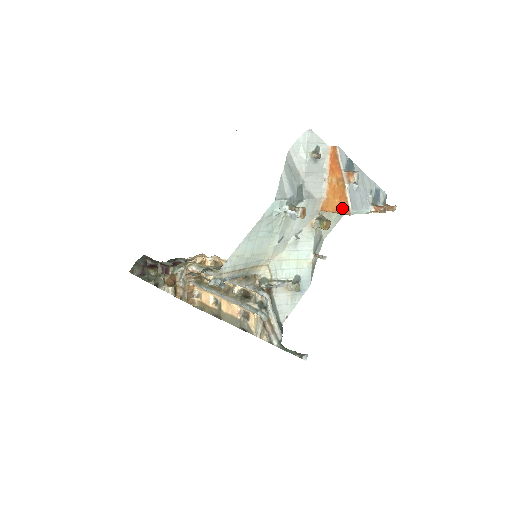
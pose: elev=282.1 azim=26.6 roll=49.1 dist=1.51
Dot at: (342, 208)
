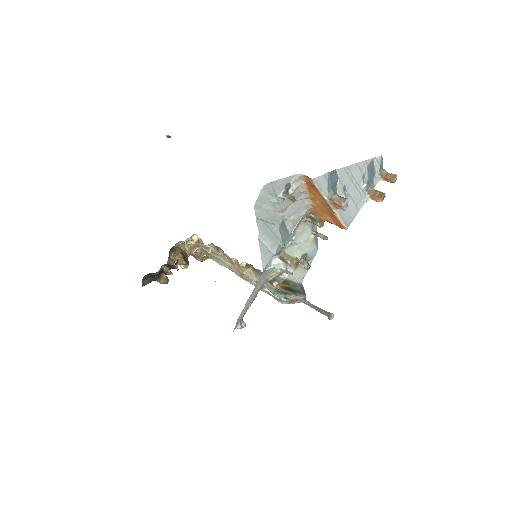
Dot at: (335, 223)
